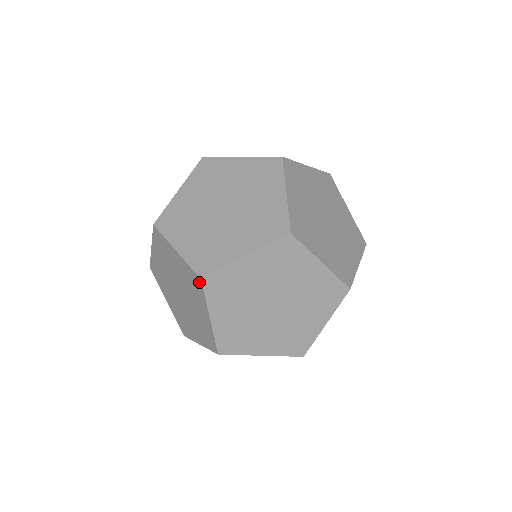
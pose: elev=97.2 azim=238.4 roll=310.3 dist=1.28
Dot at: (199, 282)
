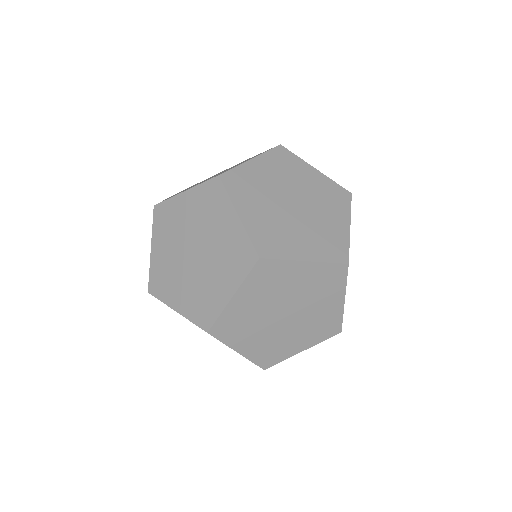
Dot at: (217, 183)
